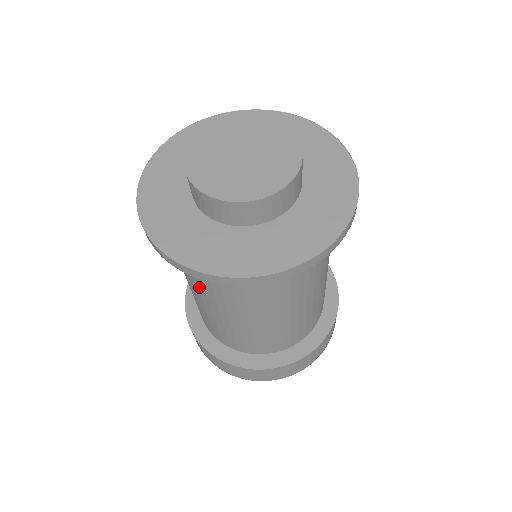
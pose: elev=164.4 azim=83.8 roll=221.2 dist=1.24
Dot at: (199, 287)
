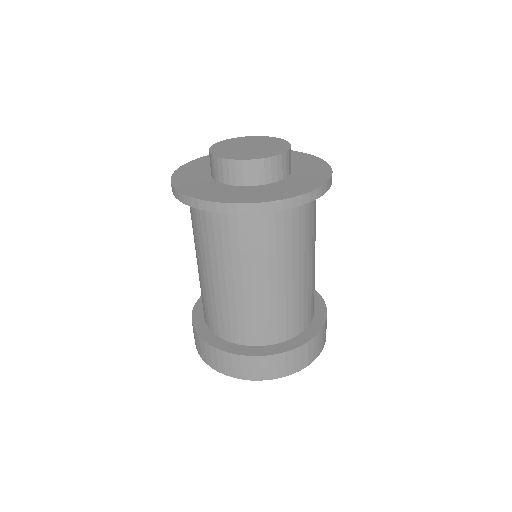
Dot at: (243, 260)
